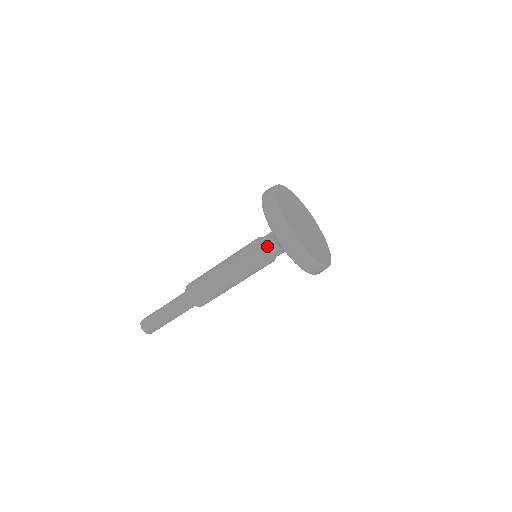
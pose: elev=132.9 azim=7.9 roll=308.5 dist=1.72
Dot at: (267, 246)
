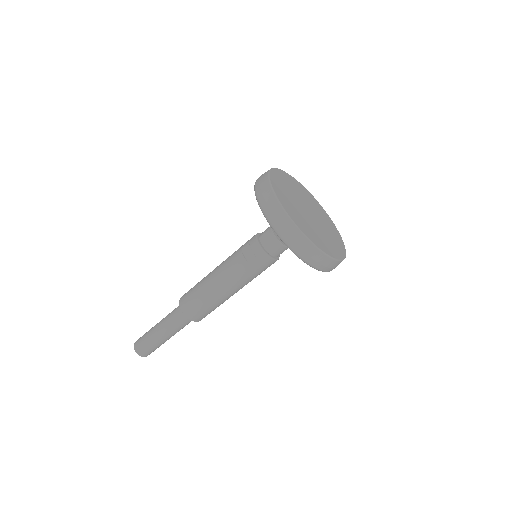
Dot at: (271, 248)
